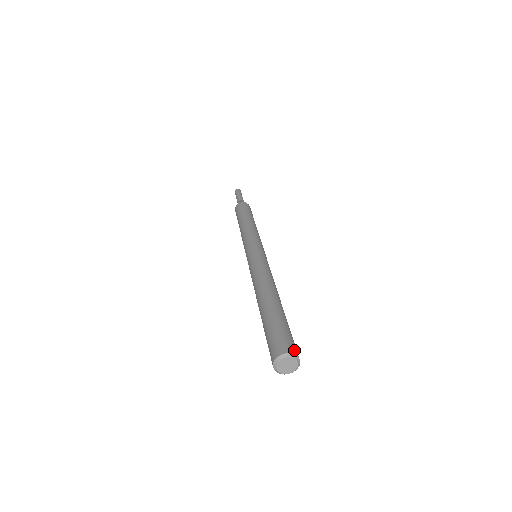
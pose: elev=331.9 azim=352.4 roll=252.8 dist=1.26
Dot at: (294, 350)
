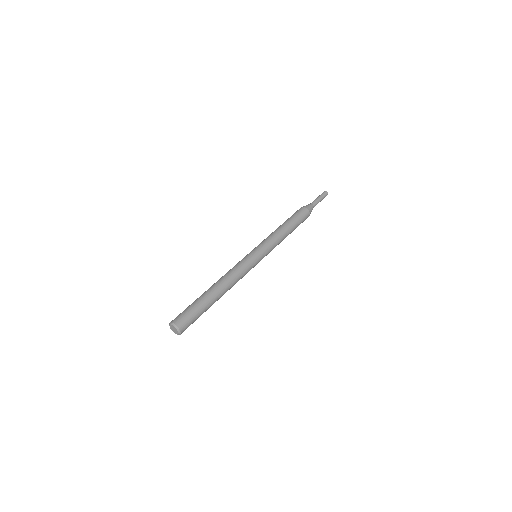
Dot at: (180, 324)
